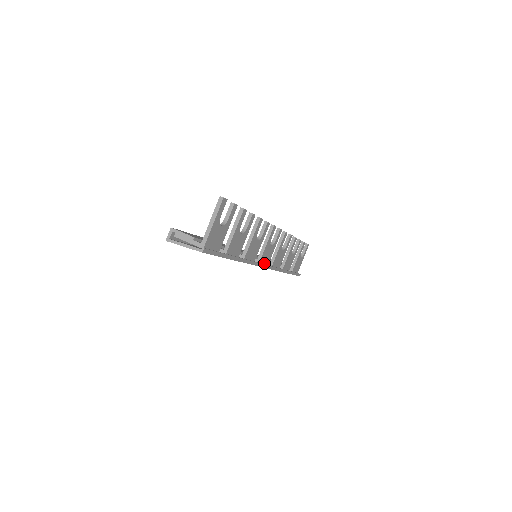
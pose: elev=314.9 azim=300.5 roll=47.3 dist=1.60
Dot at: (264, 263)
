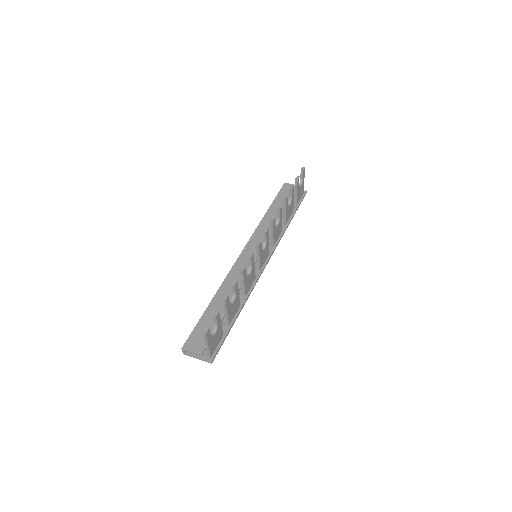
Dot at: (265, 260)
